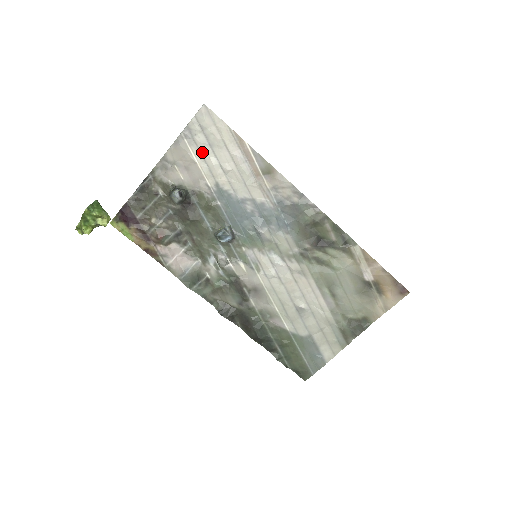
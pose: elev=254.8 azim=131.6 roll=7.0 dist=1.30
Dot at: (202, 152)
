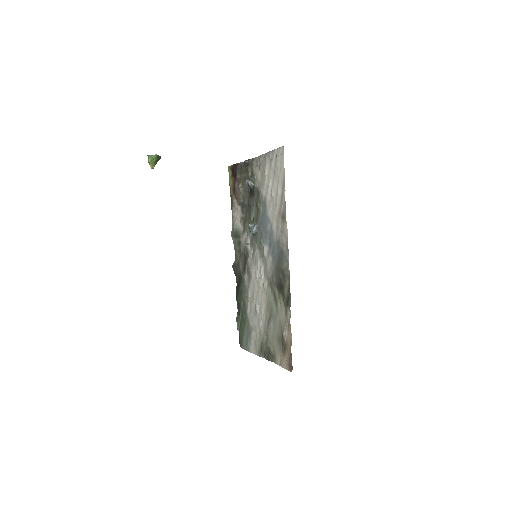
Dot at: (270, 172)
